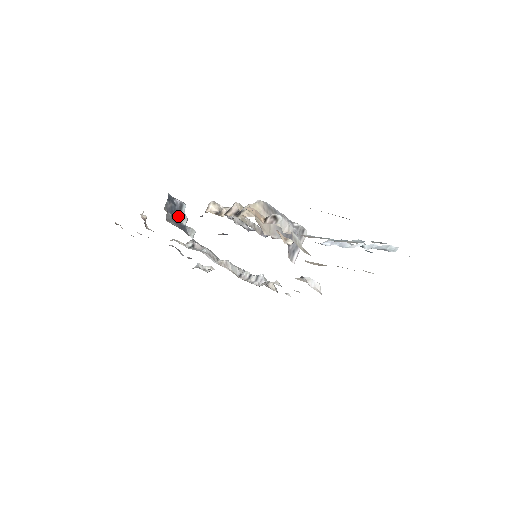
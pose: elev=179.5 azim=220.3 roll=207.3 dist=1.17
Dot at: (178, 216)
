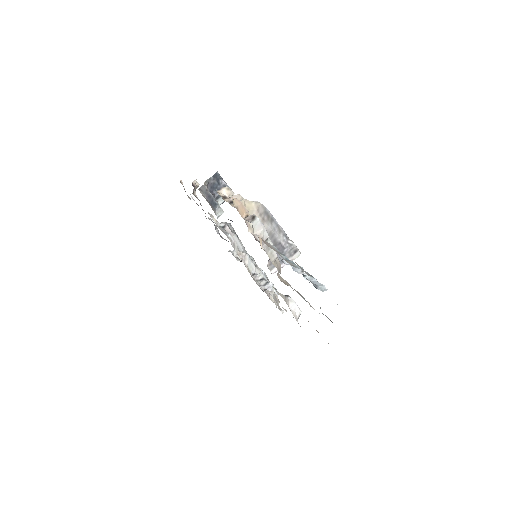
Dot at: (217, 194)
